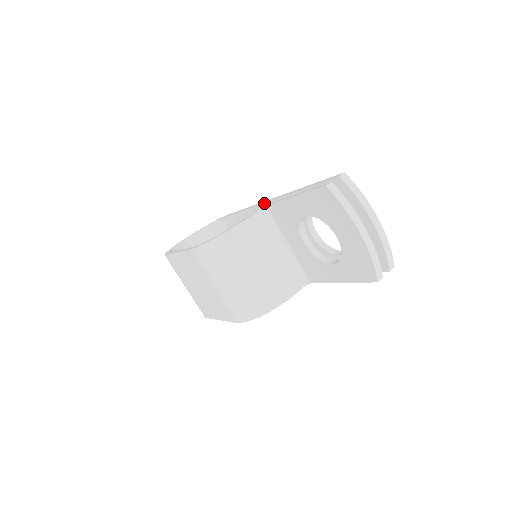
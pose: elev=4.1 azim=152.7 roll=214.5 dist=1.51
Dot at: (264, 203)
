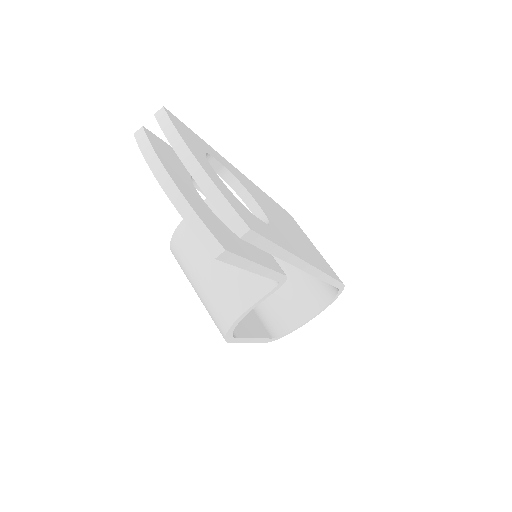
Dot at: occluded
